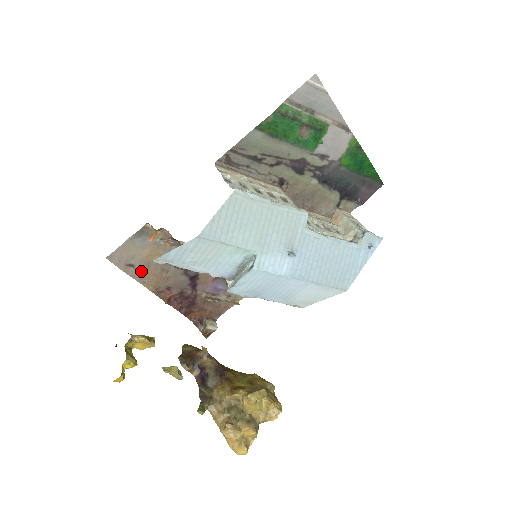
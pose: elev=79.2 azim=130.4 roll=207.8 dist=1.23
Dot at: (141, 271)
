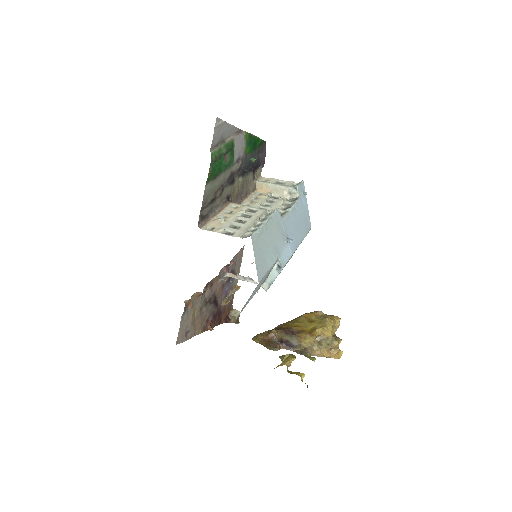
Dot at: (193, 329)
